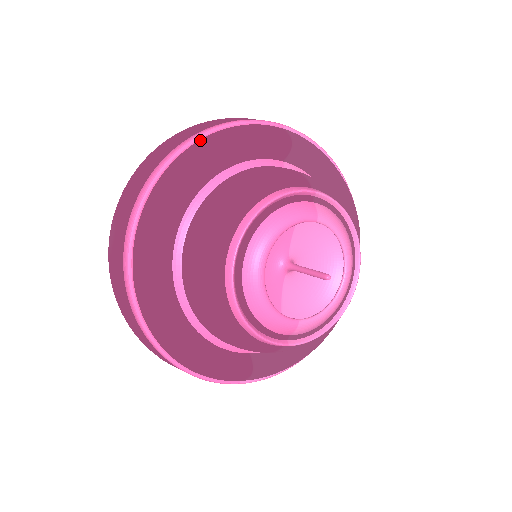
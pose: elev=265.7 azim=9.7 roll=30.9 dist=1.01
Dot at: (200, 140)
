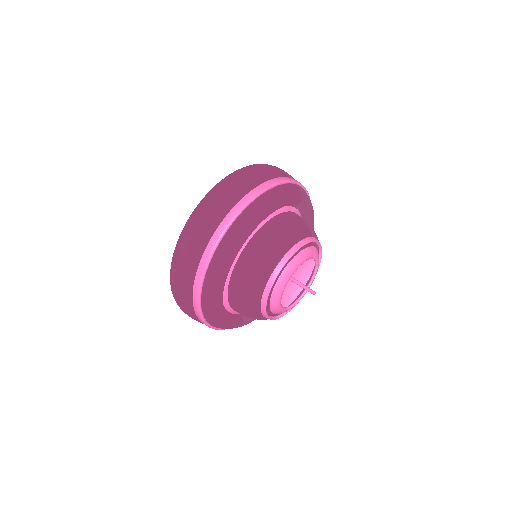
Dot at: (259, 197)
